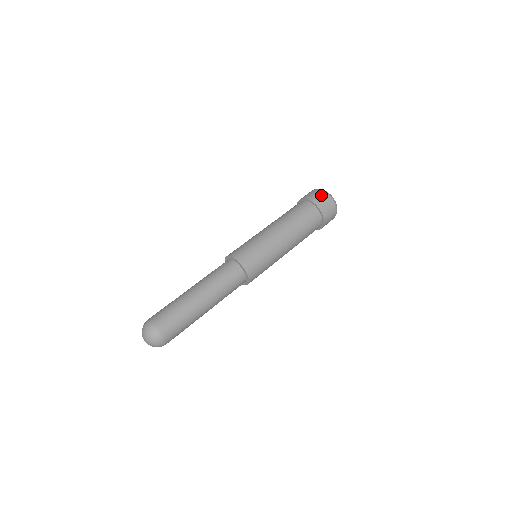
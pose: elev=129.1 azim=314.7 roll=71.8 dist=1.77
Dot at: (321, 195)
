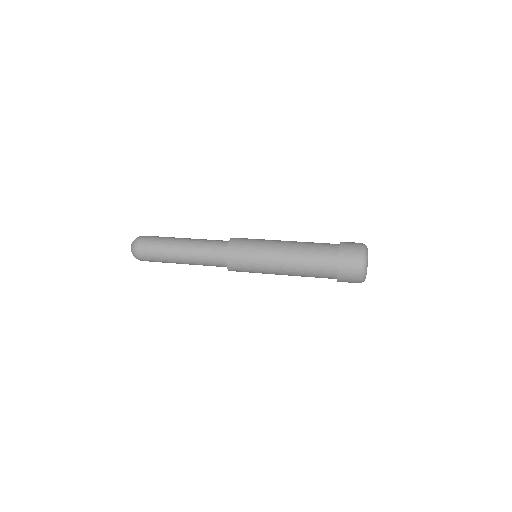
Dot at: occluded
